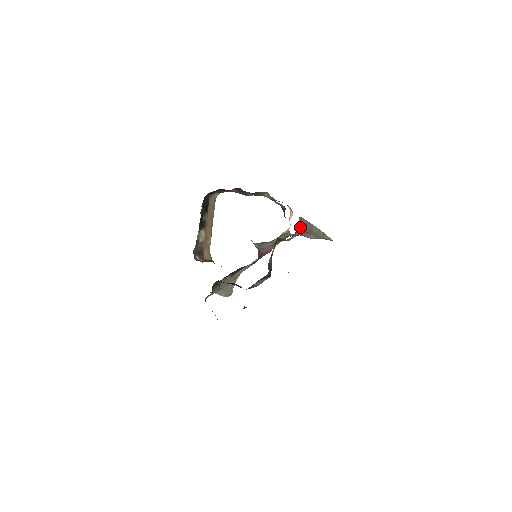
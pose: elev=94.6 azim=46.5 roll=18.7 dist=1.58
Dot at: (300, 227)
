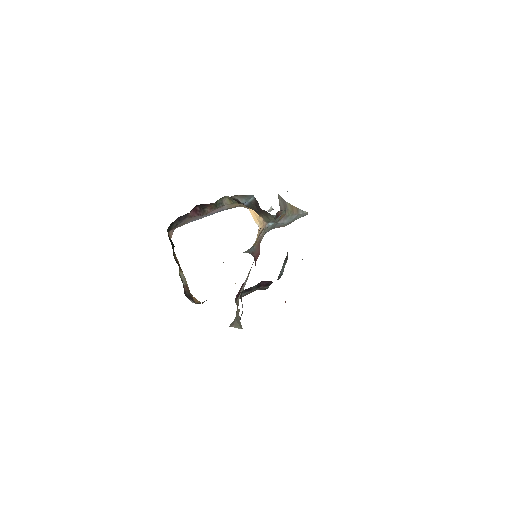
Dot at: occluded
